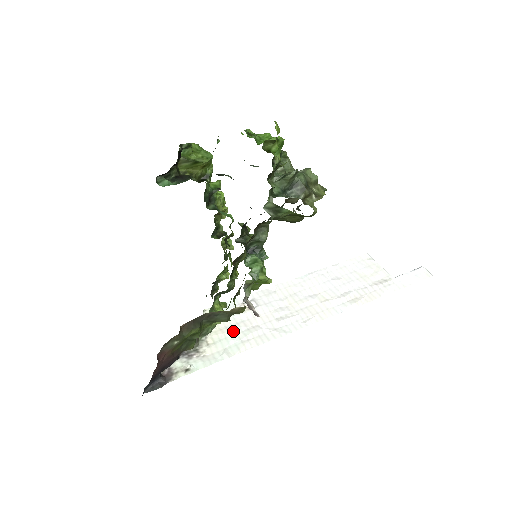
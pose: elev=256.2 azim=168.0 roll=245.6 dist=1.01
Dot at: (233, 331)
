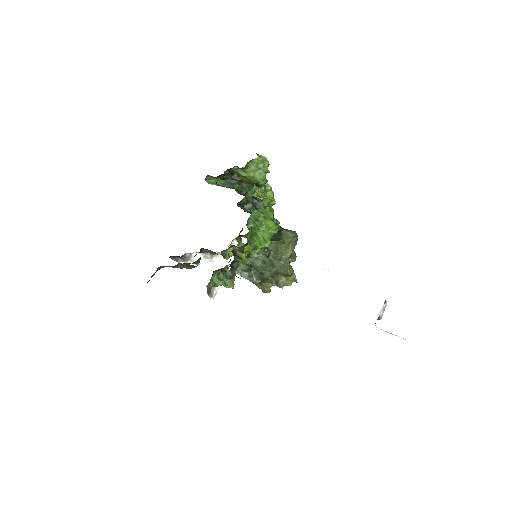
Dot at: occluded
